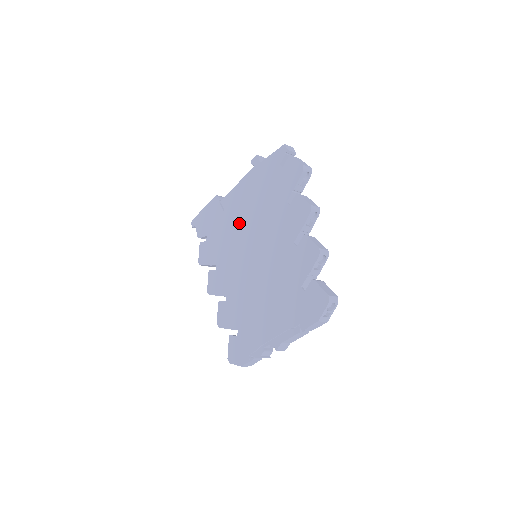
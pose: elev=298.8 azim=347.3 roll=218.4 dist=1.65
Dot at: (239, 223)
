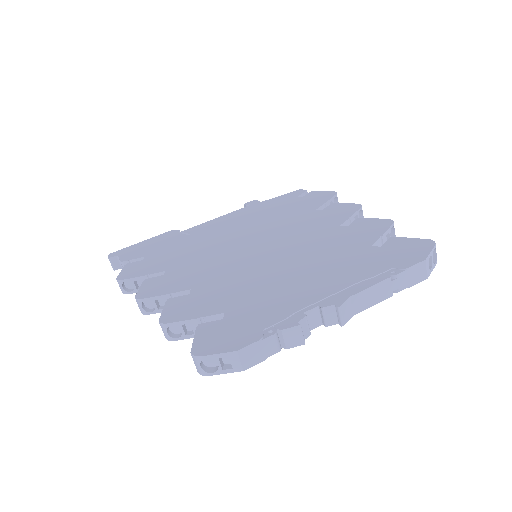
Dot at: (224, 235)
